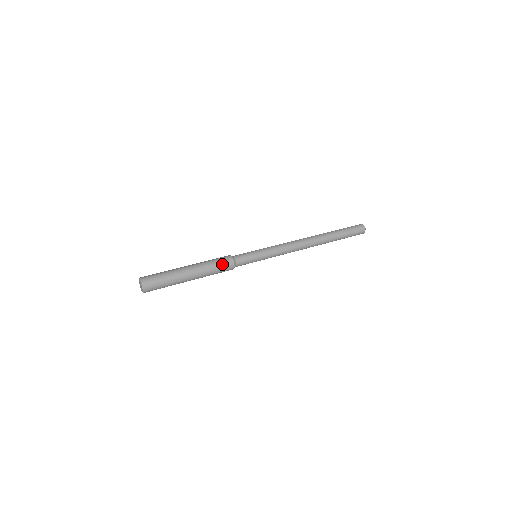
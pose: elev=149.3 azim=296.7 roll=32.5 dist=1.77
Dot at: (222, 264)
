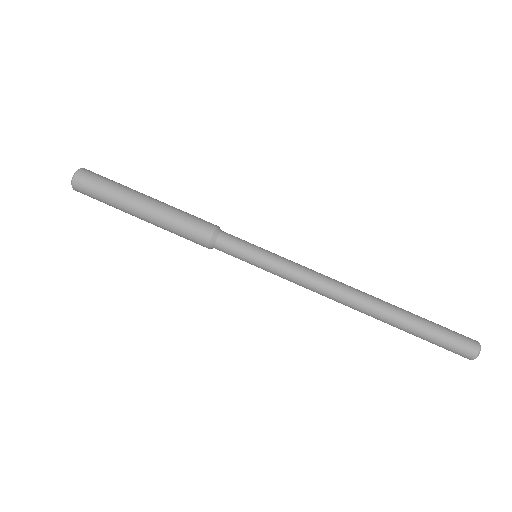
Dot at: (190, 237)
